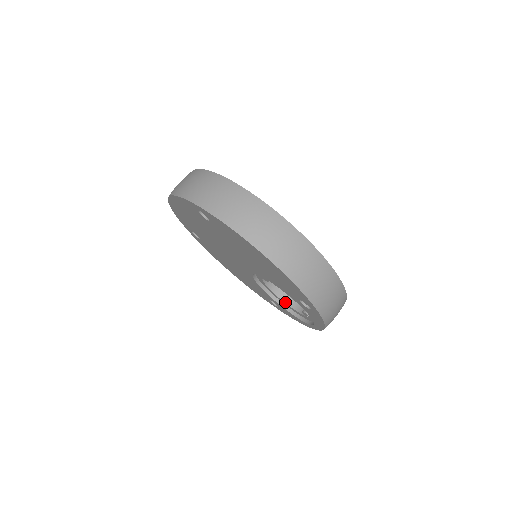
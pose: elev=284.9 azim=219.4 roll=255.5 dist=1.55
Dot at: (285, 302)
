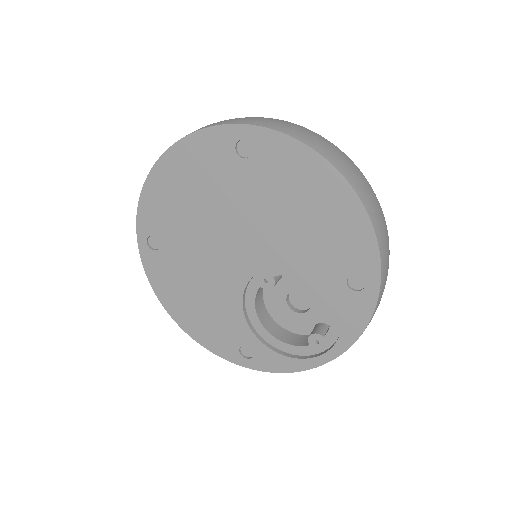
Dot at: (274, 336)
